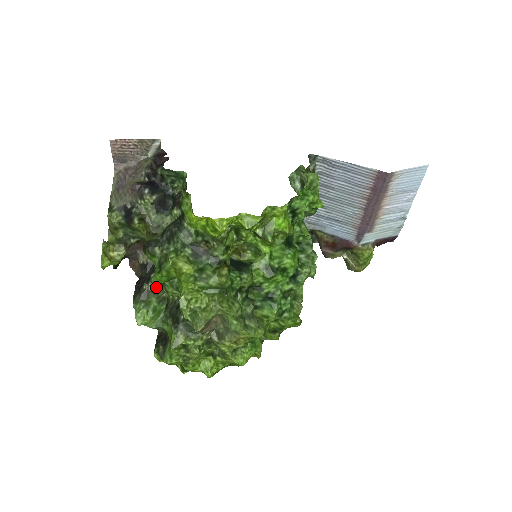
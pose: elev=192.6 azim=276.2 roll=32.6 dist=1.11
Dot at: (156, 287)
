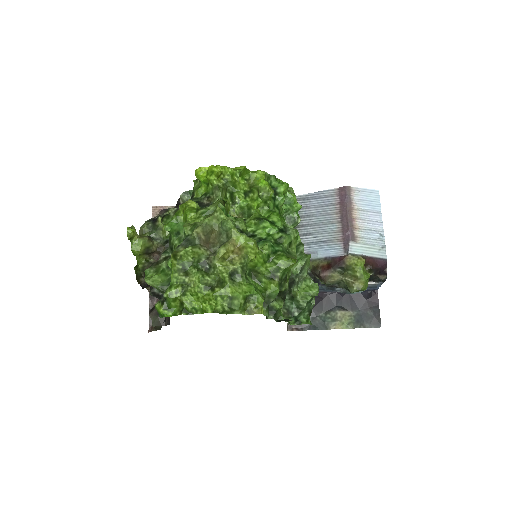
Dot at: (167, 256)
